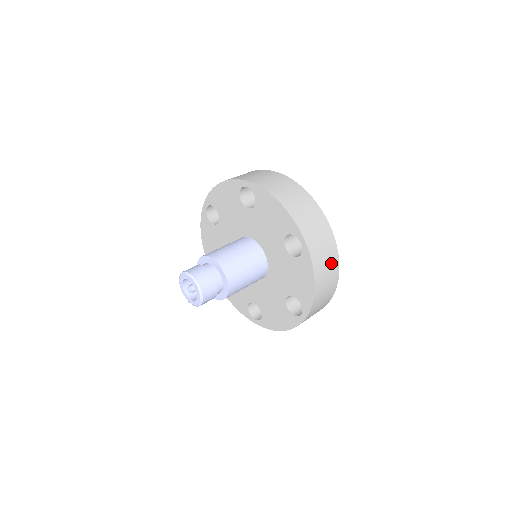
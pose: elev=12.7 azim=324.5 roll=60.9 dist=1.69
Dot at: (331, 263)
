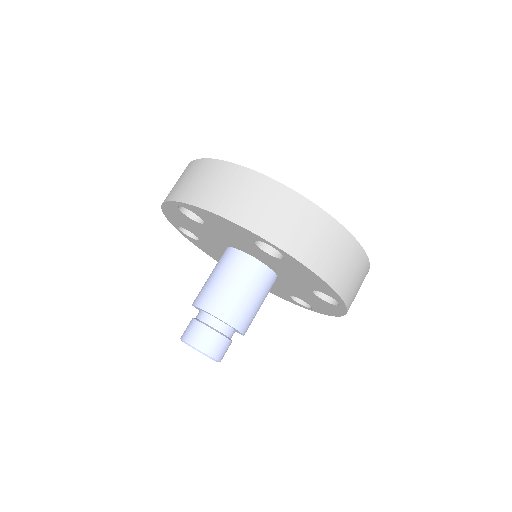
Dot at: (331, 238)
